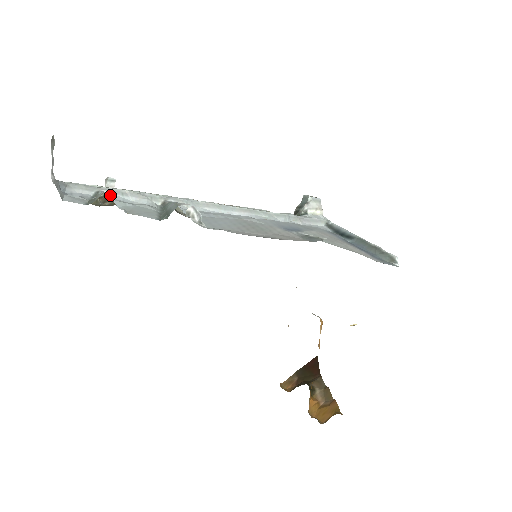
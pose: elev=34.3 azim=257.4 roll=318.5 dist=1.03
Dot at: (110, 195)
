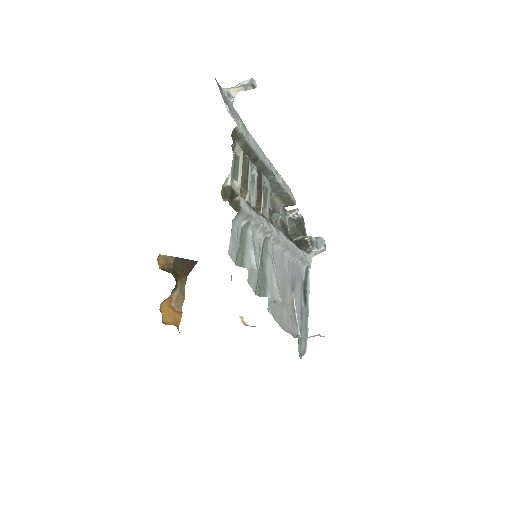
Dot at: (252, 231)
